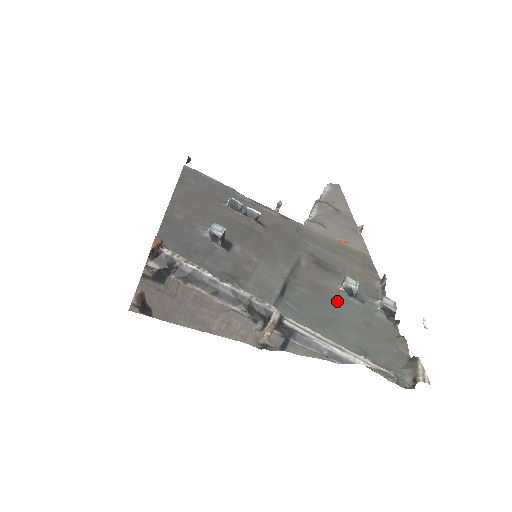
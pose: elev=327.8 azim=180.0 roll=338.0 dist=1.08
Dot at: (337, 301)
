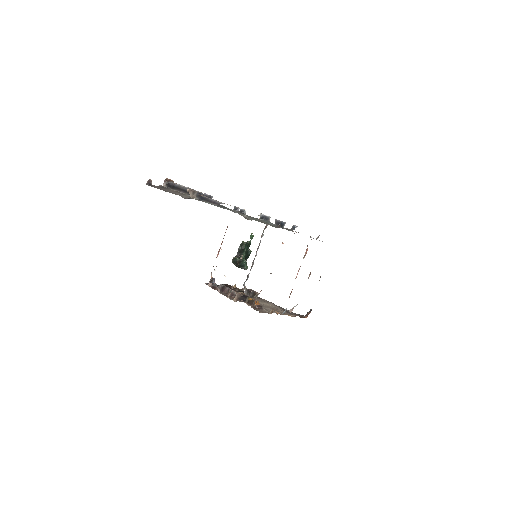
Dot at: occluded
